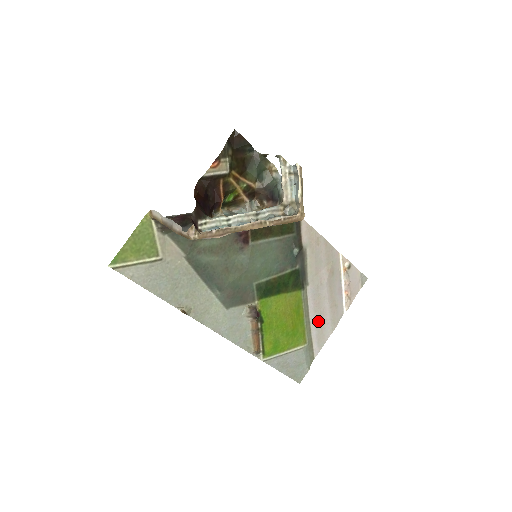
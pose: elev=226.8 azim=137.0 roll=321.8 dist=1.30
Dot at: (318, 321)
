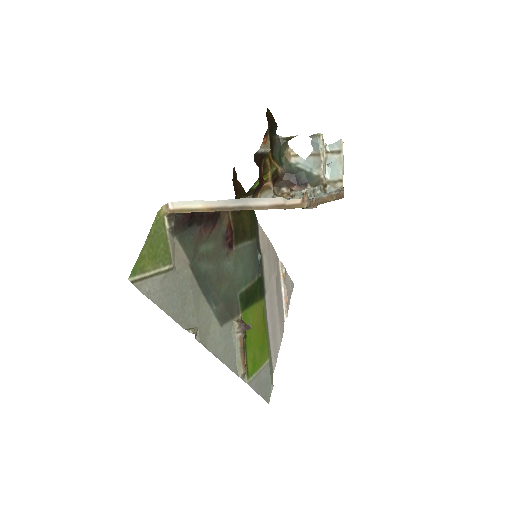
Dot at: (273, 332)
